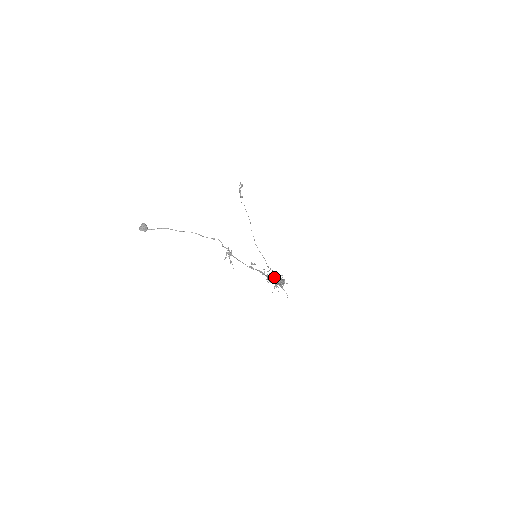
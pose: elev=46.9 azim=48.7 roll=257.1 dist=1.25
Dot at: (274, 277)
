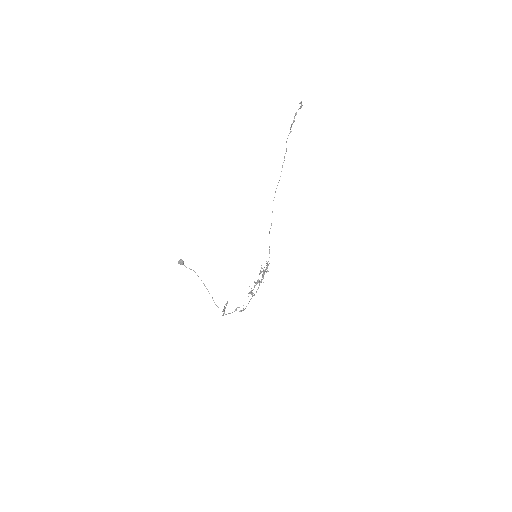
Dot at: (253, 295)
